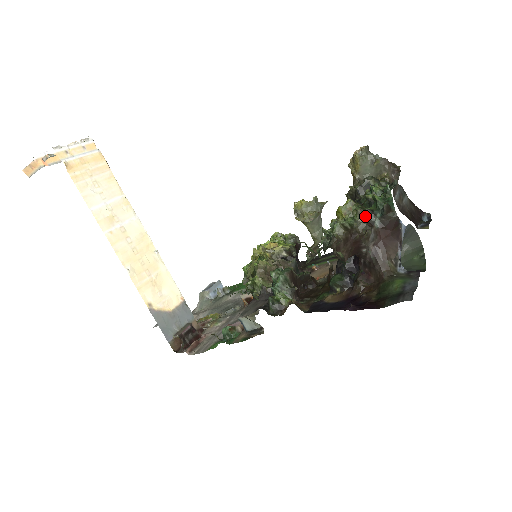
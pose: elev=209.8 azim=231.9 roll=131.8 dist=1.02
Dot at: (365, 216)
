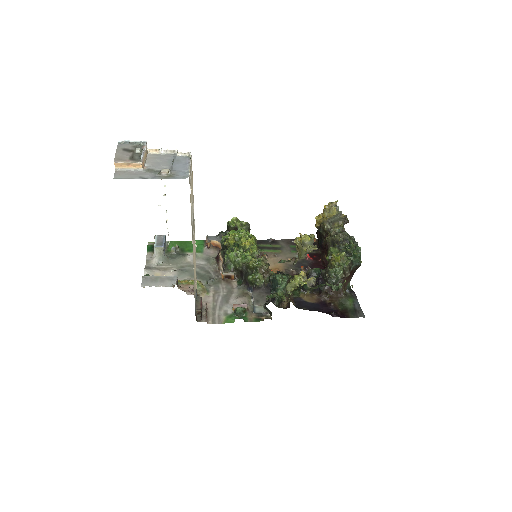
Dot at: (350, 265)
